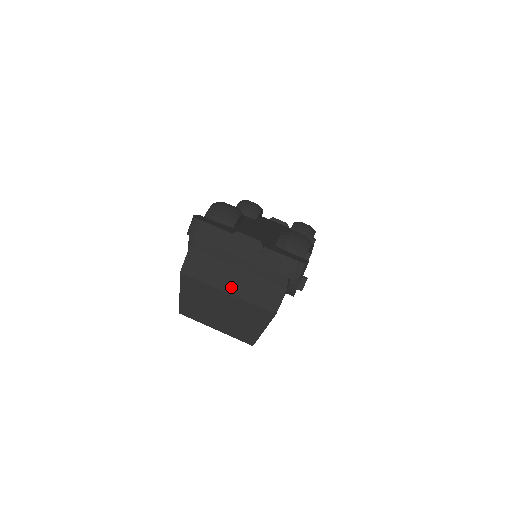
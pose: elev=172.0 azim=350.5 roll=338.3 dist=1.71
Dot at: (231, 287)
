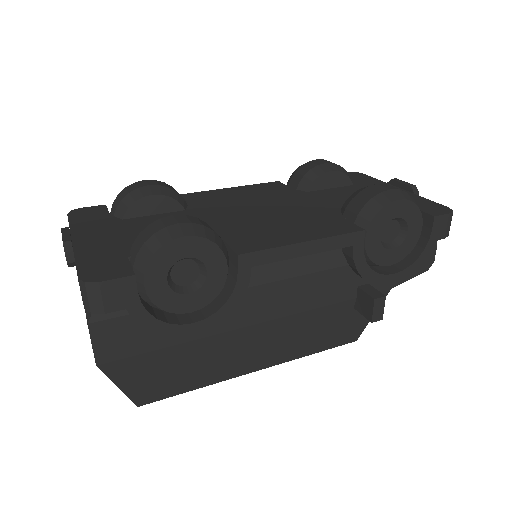
Dot at: occluded
